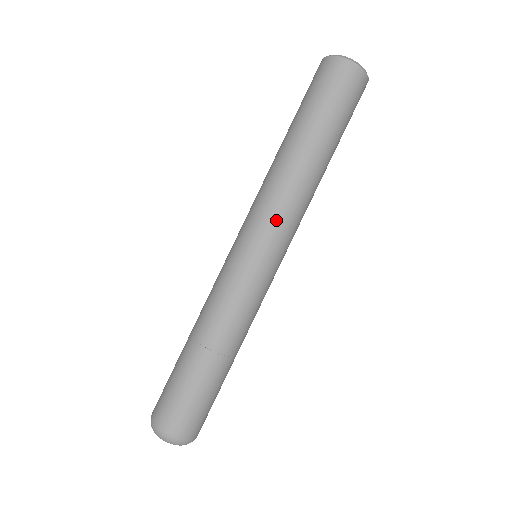
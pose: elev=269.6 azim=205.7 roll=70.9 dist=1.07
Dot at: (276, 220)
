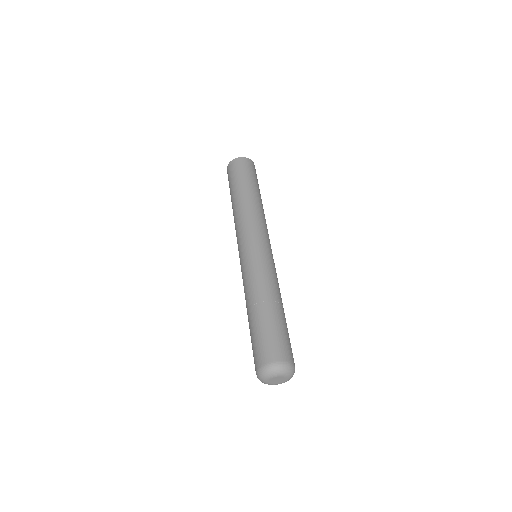
Dot at: (254, 226)
